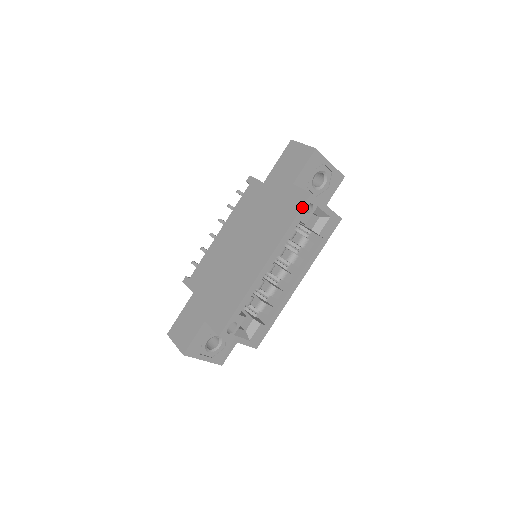
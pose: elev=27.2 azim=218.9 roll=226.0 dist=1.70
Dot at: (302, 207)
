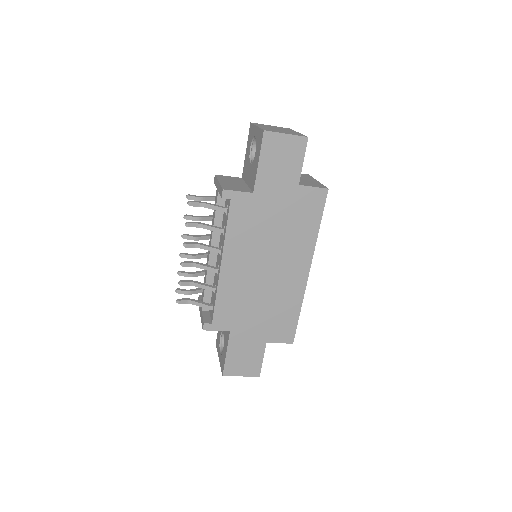
Dot at: (324, 206)
